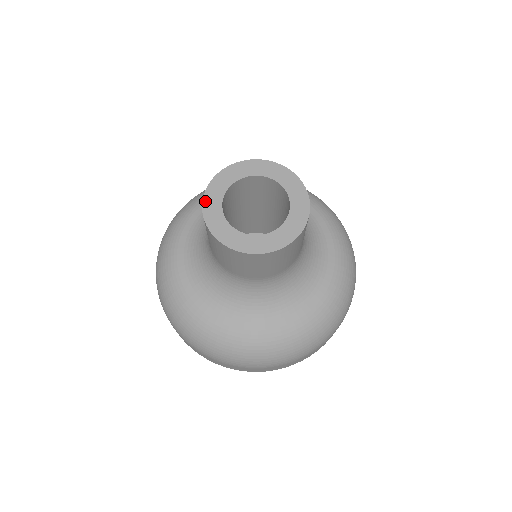
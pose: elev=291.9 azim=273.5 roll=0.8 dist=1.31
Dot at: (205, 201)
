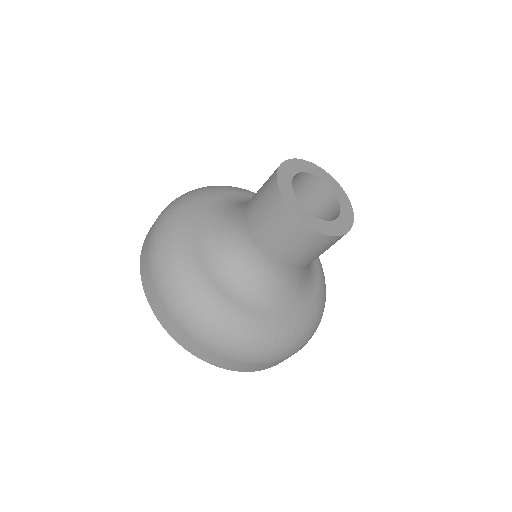
Dot at: (290, 161)
